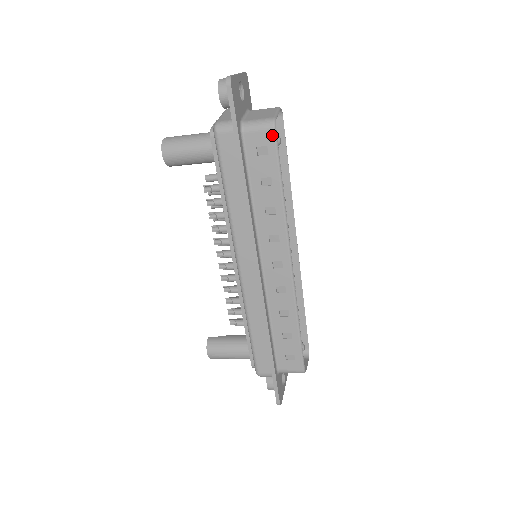
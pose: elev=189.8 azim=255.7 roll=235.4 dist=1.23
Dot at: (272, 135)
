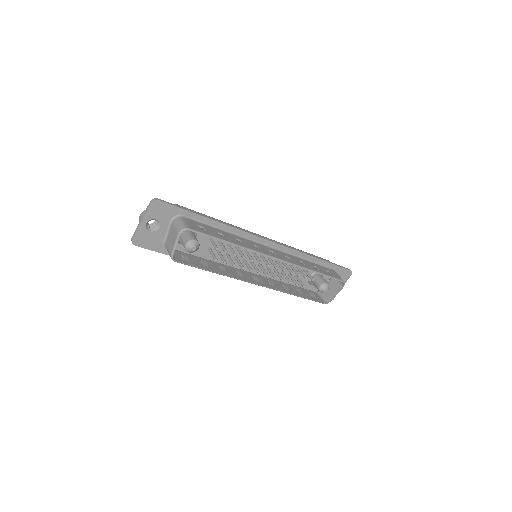
Dot at: (178, 262)
